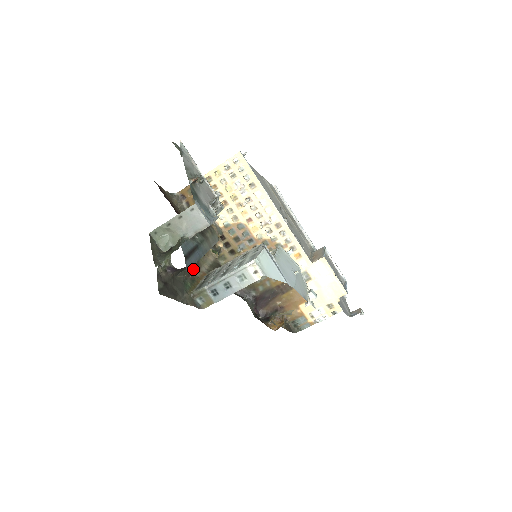
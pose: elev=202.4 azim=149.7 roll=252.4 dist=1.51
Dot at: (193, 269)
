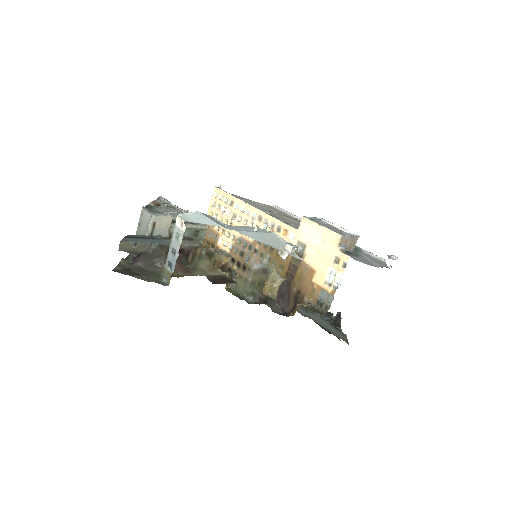
Dot at: occluded
